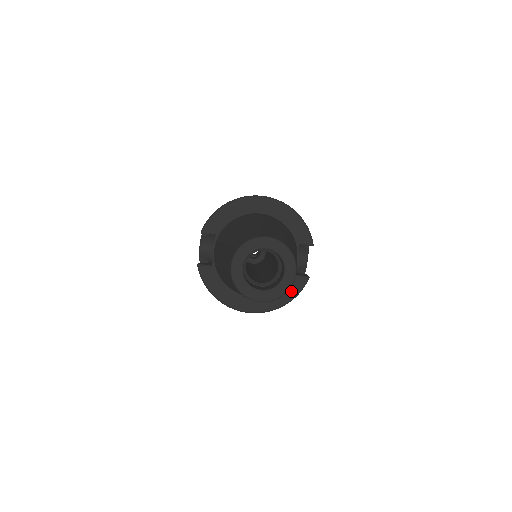
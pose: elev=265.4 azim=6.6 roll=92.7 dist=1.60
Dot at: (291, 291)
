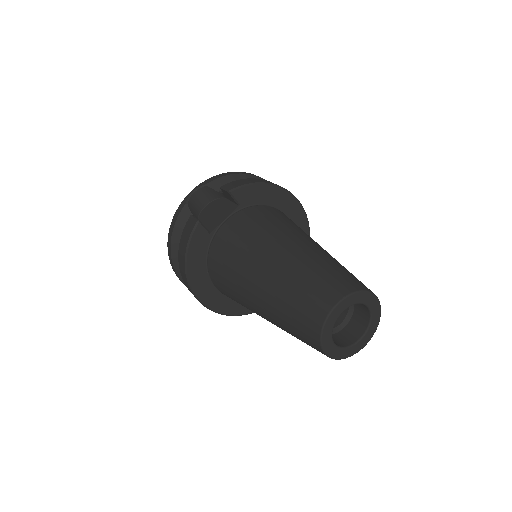
Dot at: occluded
